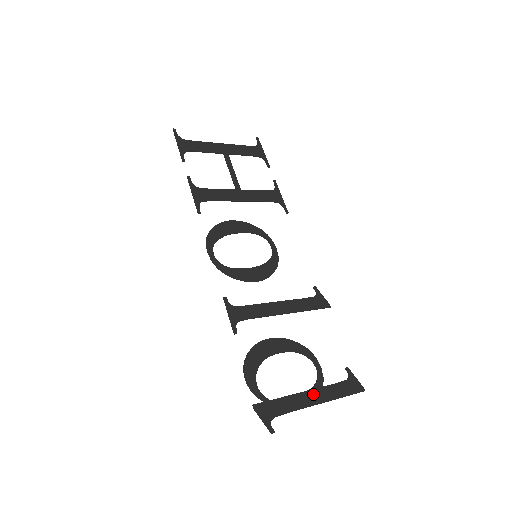
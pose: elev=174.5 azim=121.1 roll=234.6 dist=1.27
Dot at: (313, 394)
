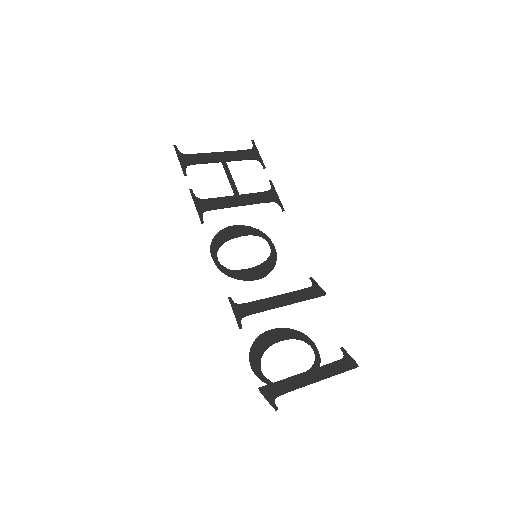
Dot at: (311, 374)
